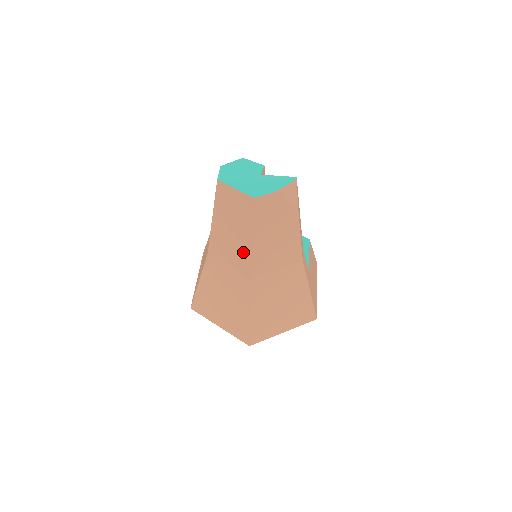
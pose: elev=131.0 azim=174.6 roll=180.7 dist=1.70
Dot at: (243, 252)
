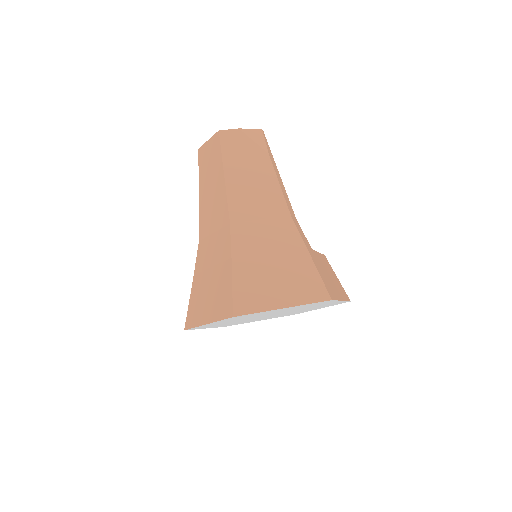
Dot at: (220, 198)
